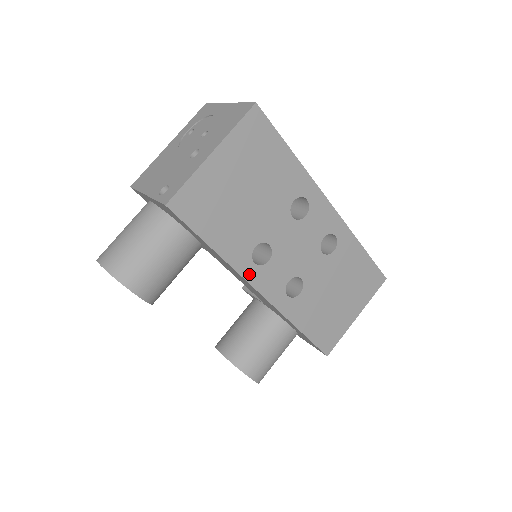
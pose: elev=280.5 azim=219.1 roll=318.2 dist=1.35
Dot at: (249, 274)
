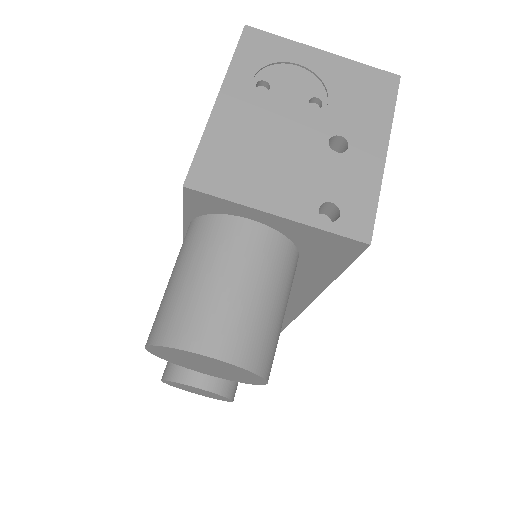
Dot at: occluded
